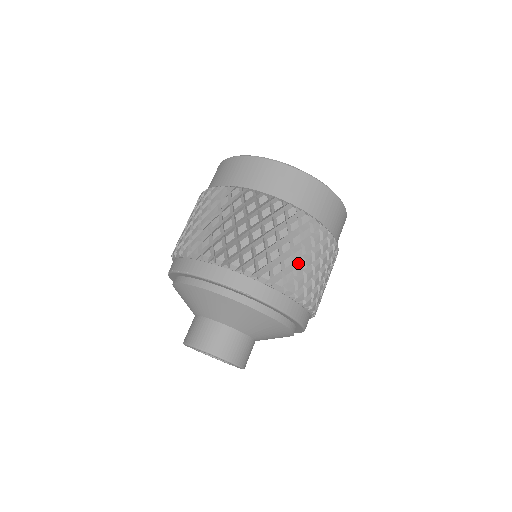
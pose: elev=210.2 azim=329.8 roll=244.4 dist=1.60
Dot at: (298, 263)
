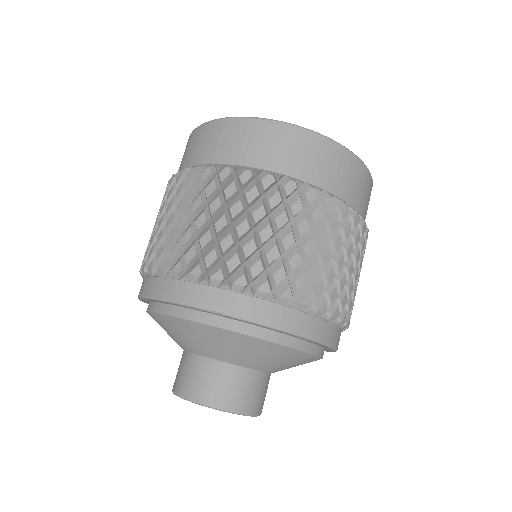
Dot at: (291, 253)
